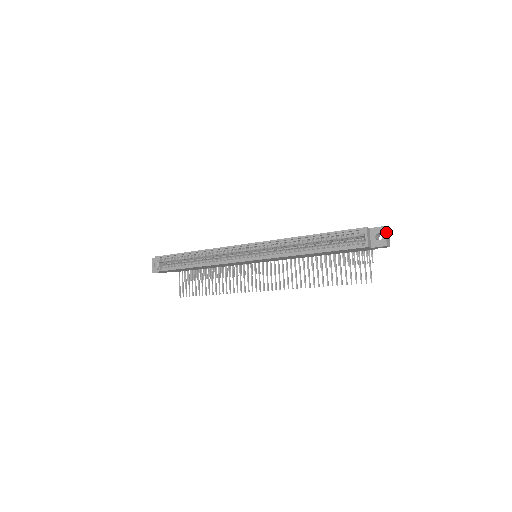
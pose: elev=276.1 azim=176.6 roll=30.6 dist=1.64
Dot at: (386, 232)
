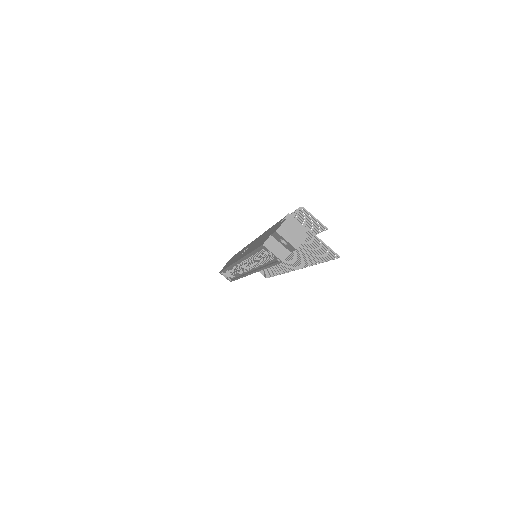
Dot at: (284, 233)
